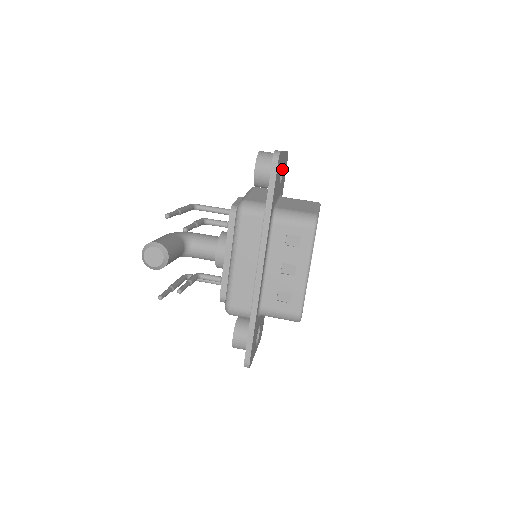
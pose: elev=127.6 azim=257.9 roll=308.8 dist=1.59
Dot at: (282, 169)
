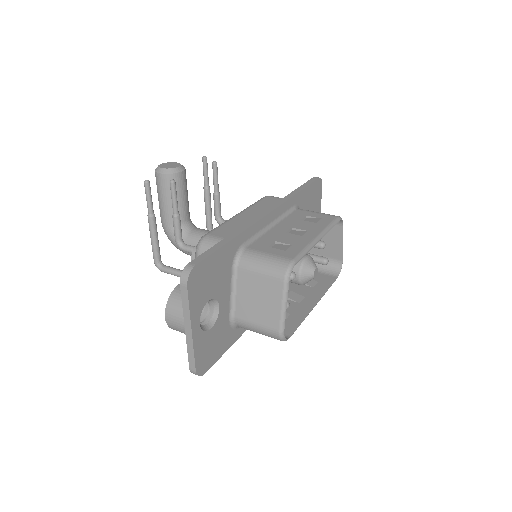
Dot at: occluded
